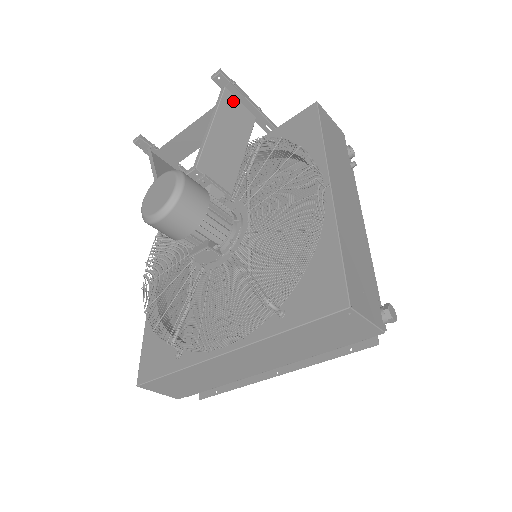
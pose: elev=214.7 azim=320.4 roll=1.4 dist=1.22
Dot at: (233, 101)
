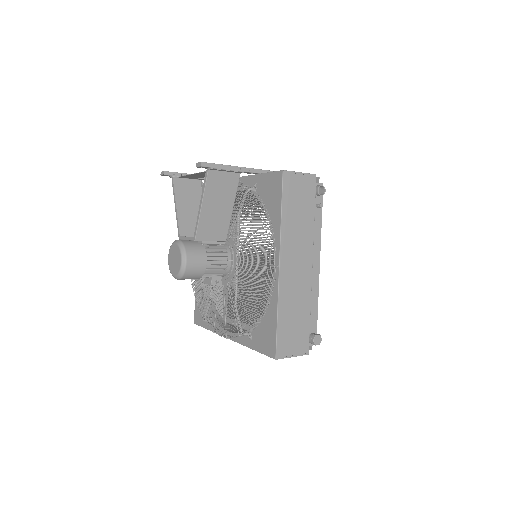
Dot at: (217, 175)
